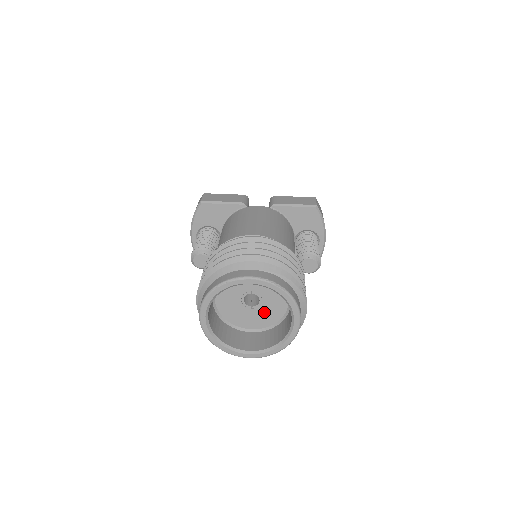
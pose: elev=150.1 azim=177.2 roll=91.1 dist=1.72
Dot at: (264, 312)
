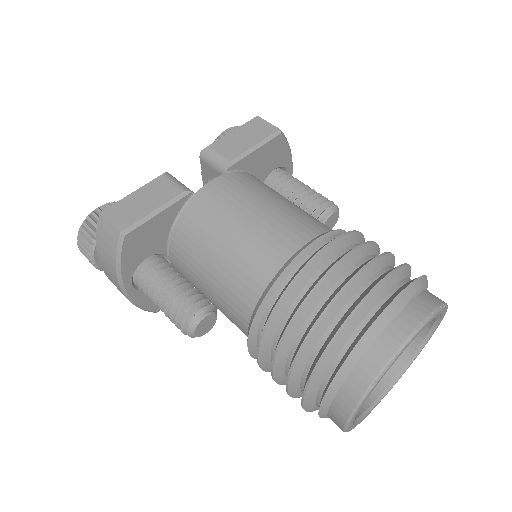
Dot at: occluded
